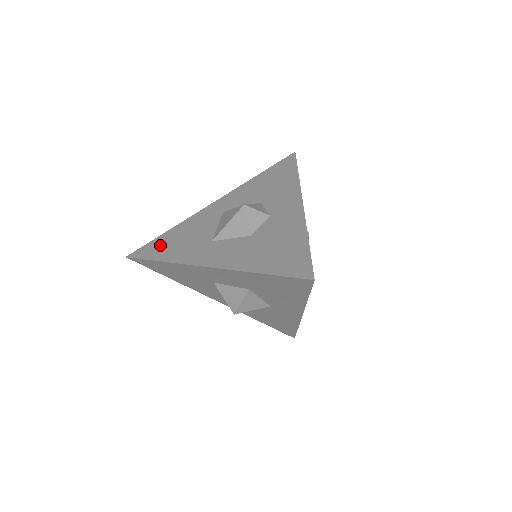
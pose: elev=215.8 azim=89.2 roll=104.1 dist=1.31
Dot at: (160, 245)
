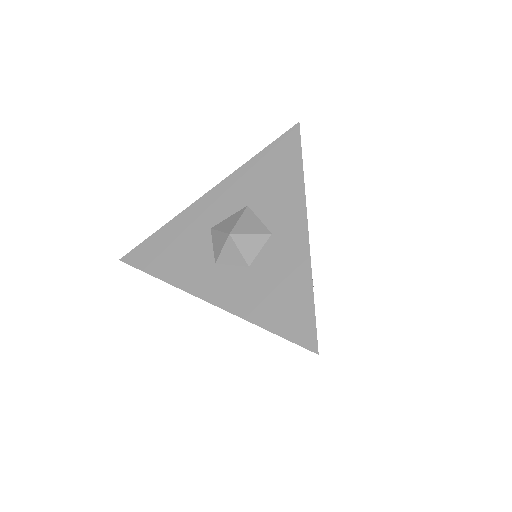
Dot at: occluded
